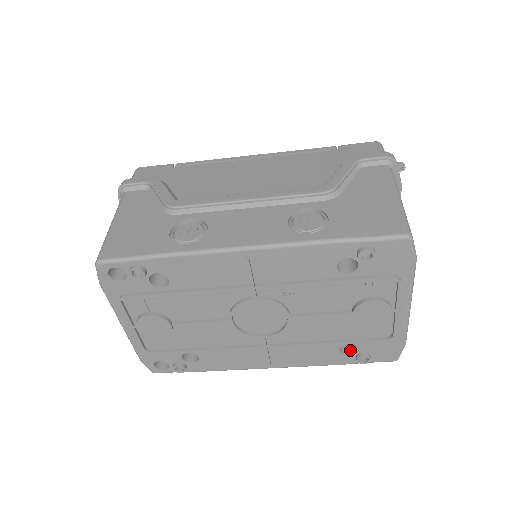
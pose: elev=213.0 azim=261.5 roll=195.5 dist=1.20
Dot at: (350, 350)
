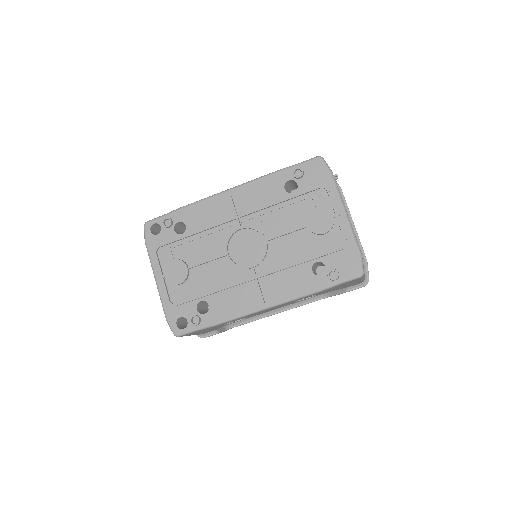
Dot at: (323, 274)
